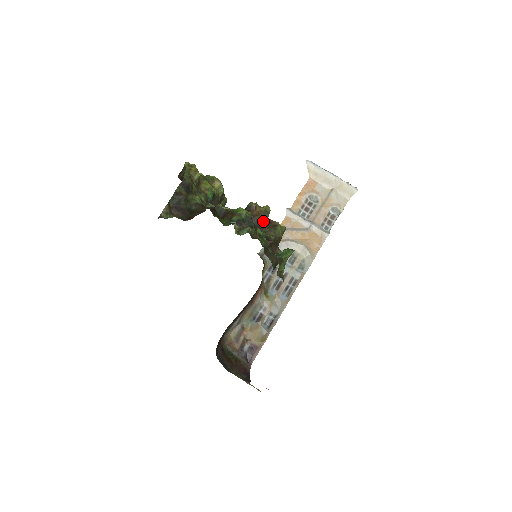
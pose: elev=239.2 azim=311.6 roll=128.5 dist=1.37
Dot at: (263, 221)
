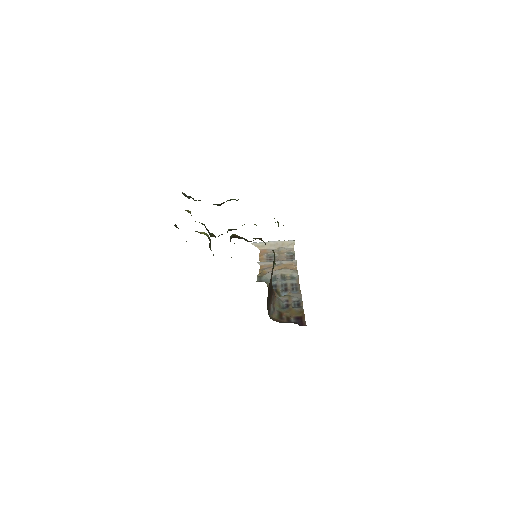
Dot at: (247, 241)
